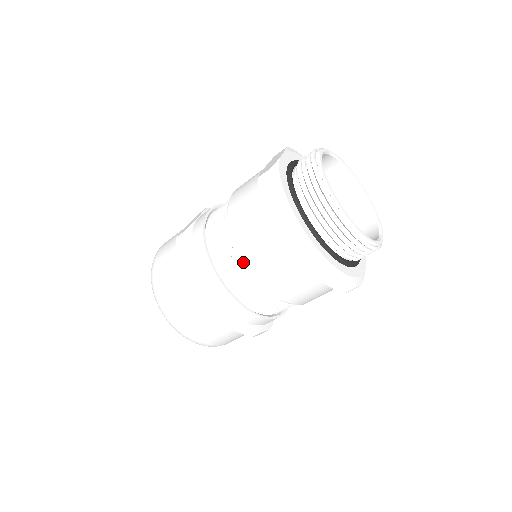
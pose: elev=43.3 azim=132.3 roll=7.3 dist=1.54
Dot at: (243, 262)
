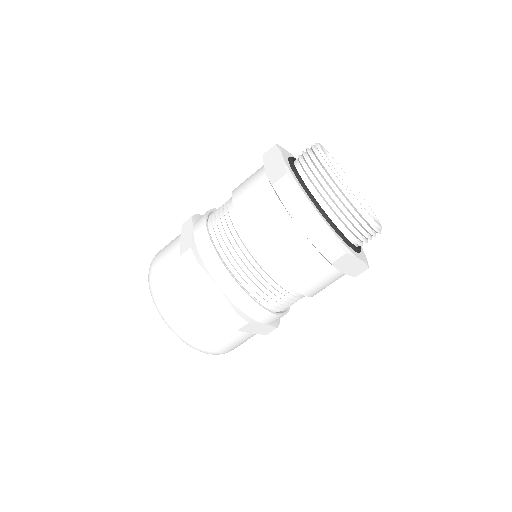
Dot at: (267, 270)
